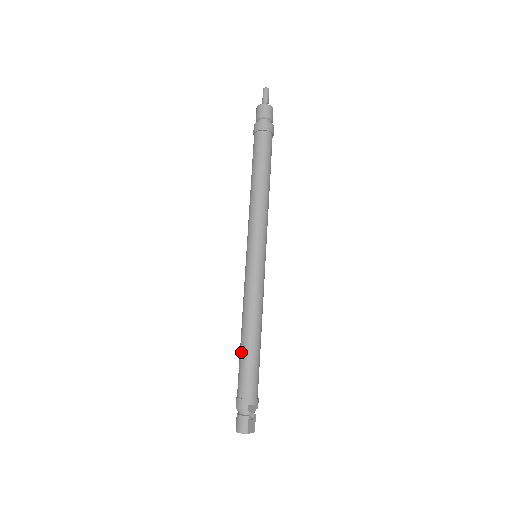
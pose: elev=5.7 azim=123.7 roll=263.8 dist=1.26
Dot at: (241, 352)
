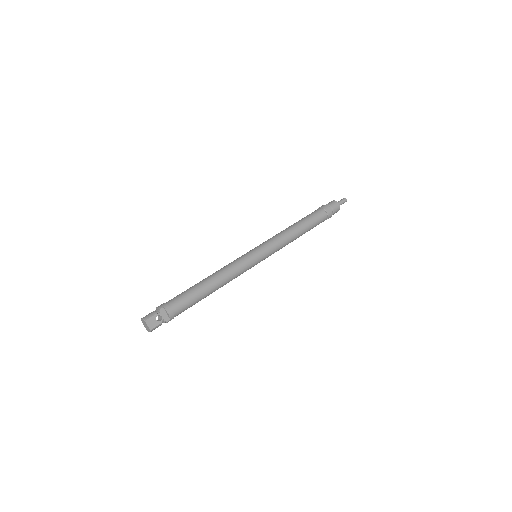
Dot at: (193, 286)
